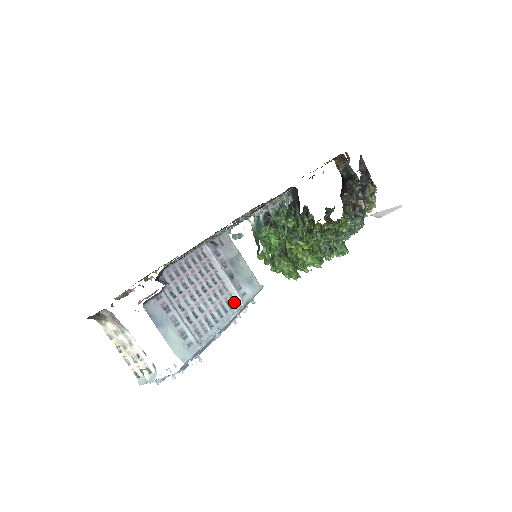
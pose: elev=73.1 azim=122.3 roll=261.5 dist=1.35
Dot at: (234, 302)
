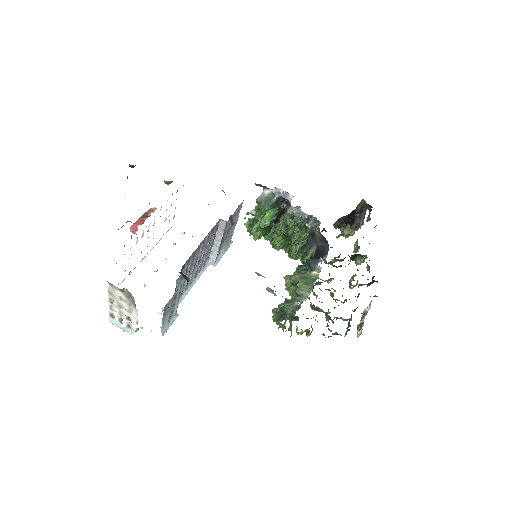
Dot at: (208, 260)
